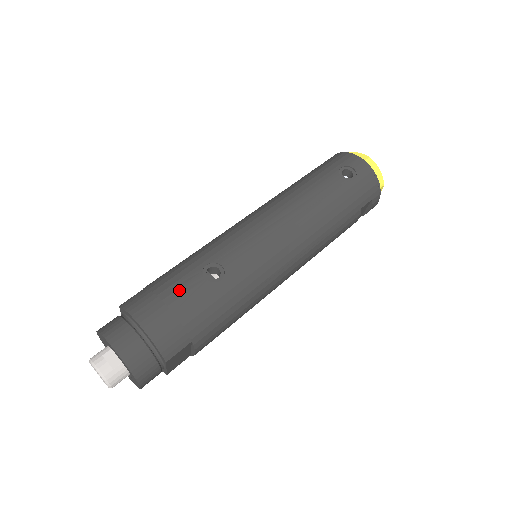
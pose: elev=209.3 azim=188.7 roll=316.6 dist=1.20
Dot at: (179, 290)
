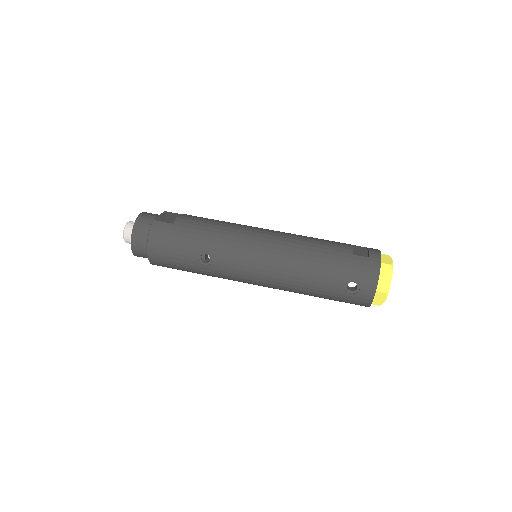
Dot at: (180, 250)
